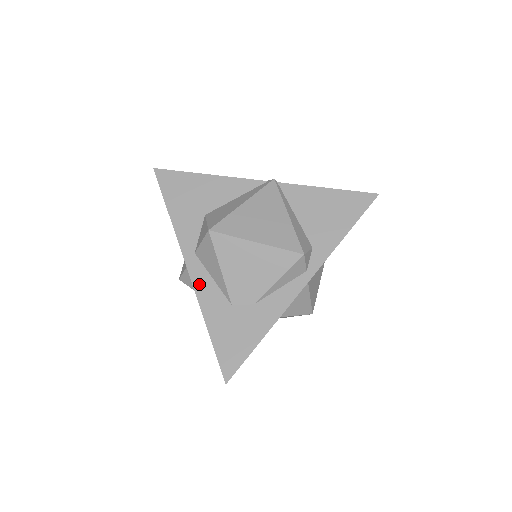
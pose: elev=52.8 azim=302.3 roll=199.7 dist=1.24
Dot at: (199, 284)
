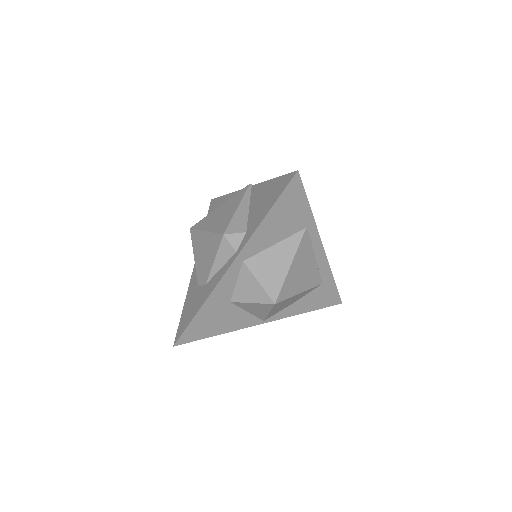
Dot at: (194, 274)
